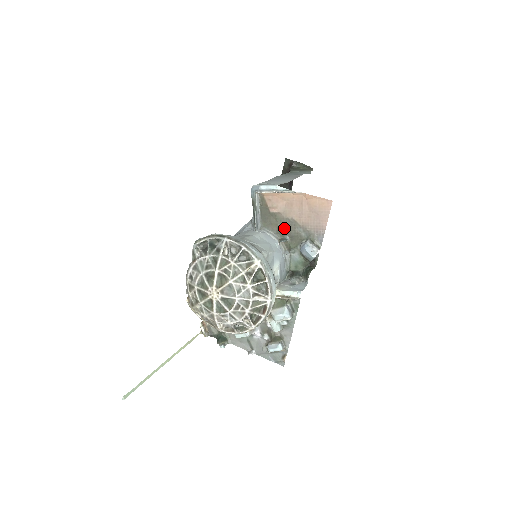
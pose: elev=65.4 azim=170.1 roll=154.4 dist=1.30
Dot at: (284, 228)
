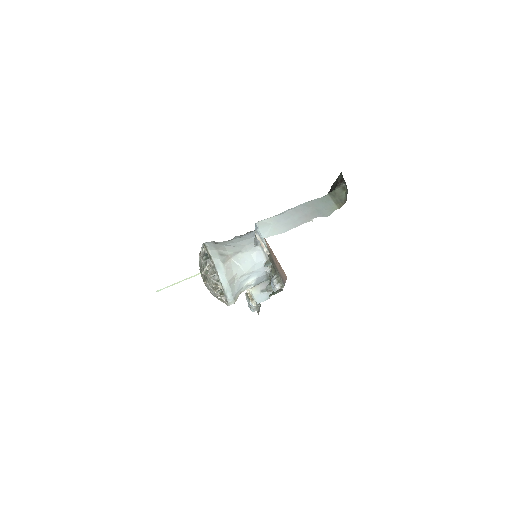
Dot at: (270, 258)
